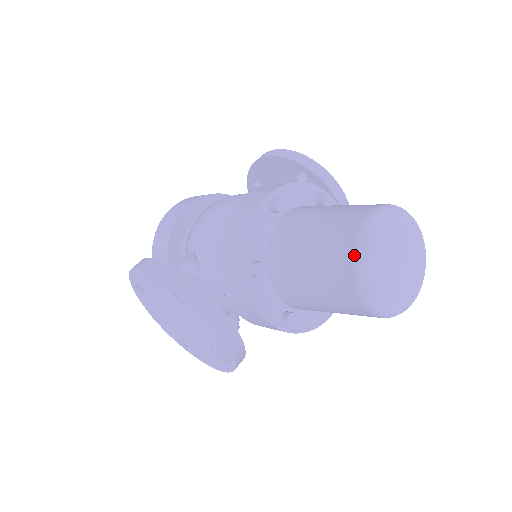
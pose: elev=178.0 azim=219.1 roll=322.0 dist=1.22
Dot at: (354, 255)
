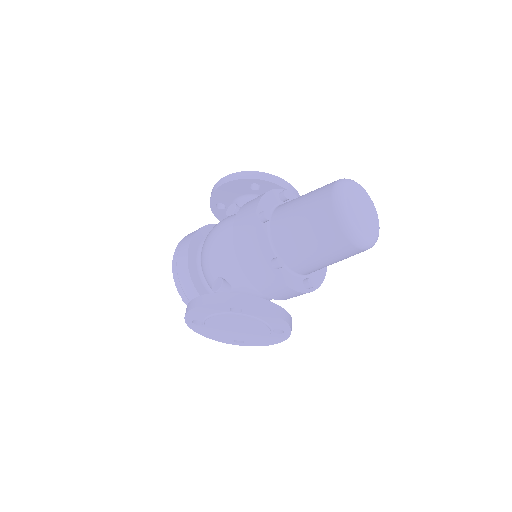
Dot at: (339, 222)
